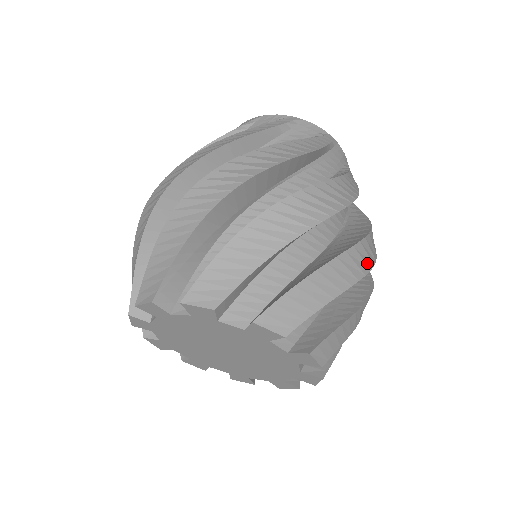
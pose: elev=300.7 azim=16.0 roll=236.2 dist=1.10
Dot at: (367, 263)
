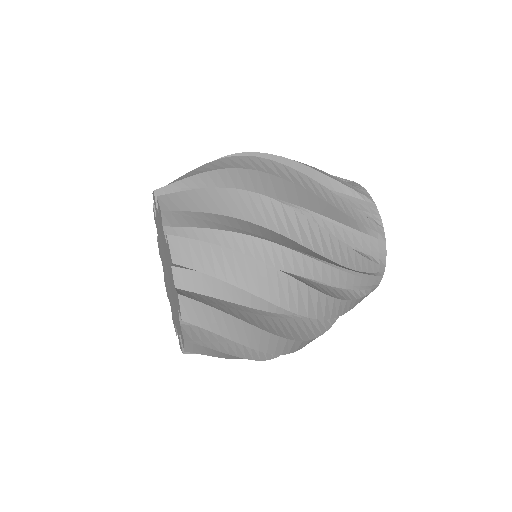
Dot at: (278, 350)
